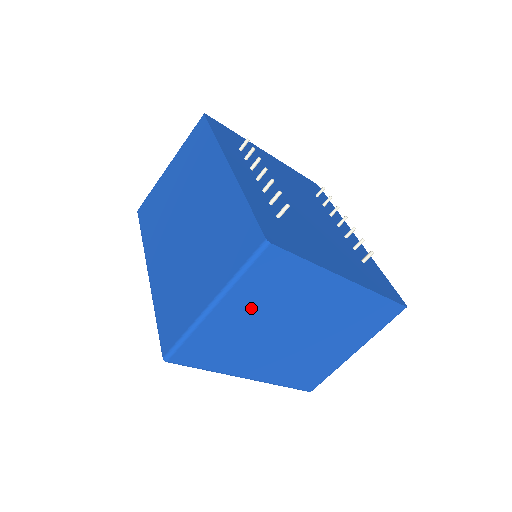
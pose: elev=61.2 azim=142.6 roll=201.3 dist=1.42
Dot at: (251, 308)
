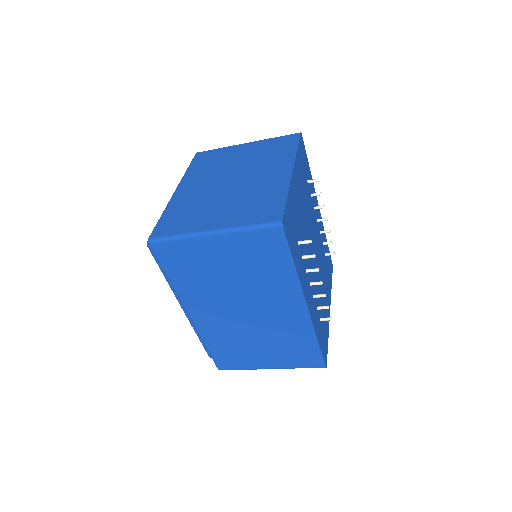
Dot at: occluded
